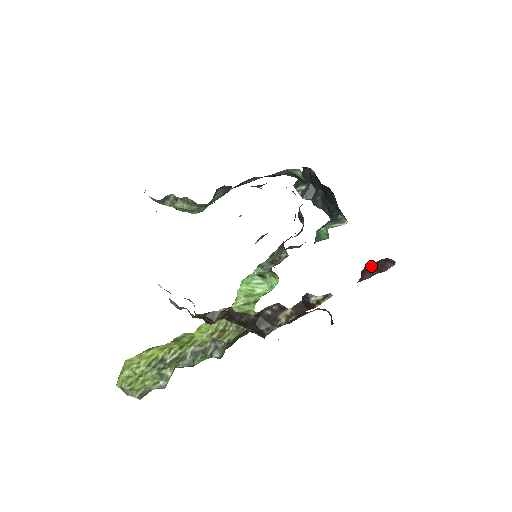
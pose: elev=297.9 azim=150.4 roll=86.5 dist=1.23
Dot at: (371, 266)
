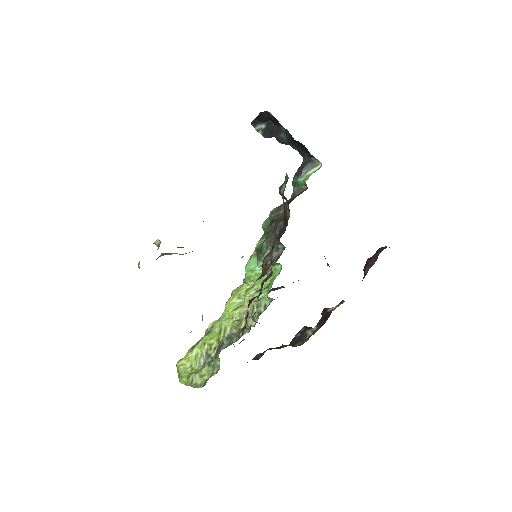
Dot at: (370, 259)
